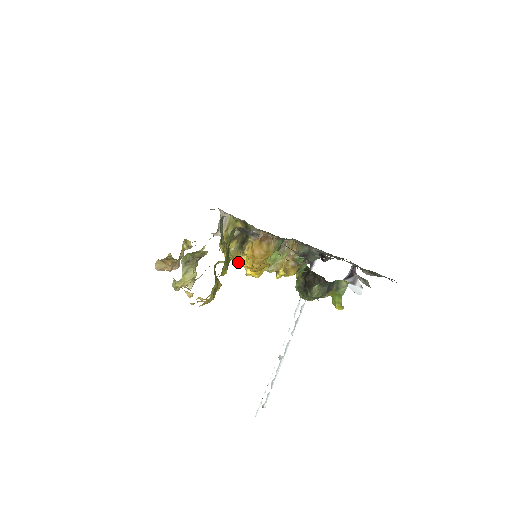
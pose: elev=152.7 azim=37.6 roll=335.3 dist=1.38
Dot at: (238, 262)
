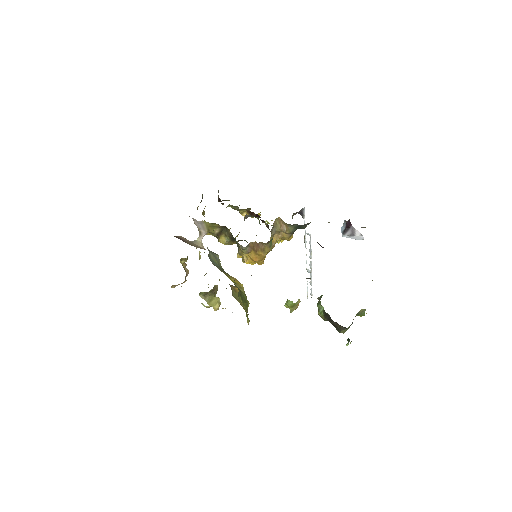
Dot at: occluded
